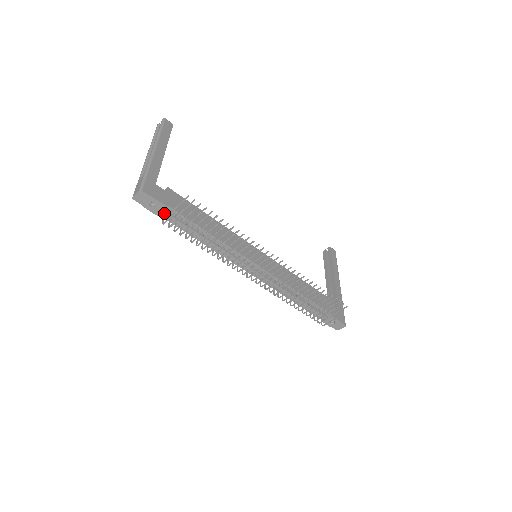
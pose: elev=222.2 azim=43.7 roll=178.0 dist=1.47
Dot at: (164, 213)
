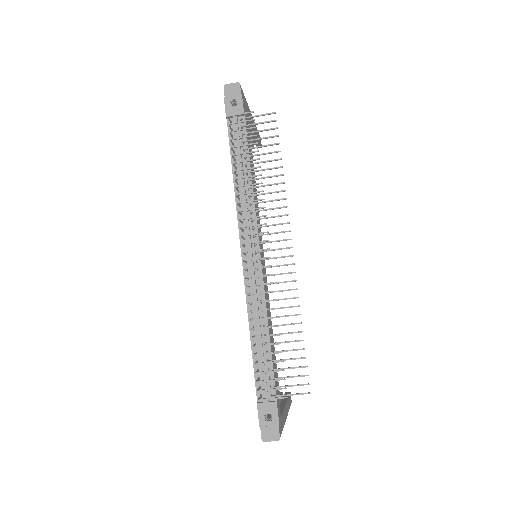
Dot at: (235, 118)
